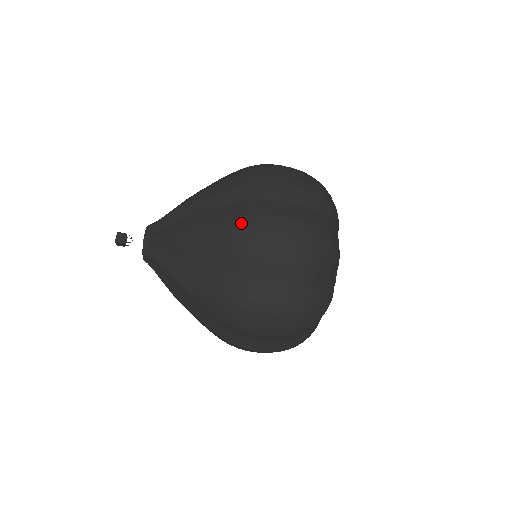
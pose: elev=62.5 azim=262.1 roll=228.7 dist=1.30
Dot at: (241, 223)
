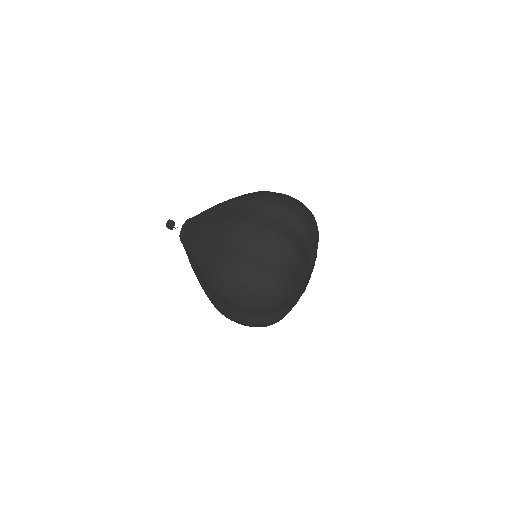
Dot at: occluded
